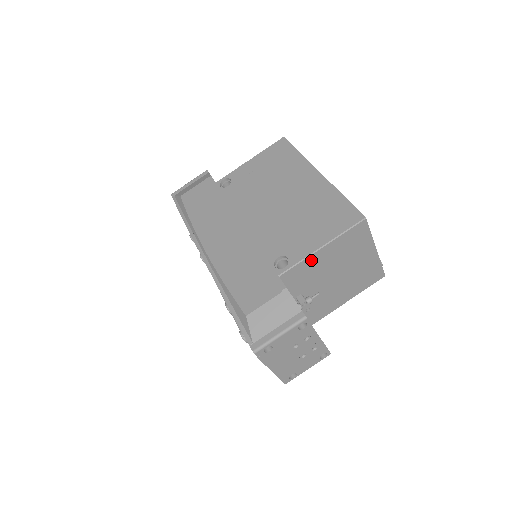
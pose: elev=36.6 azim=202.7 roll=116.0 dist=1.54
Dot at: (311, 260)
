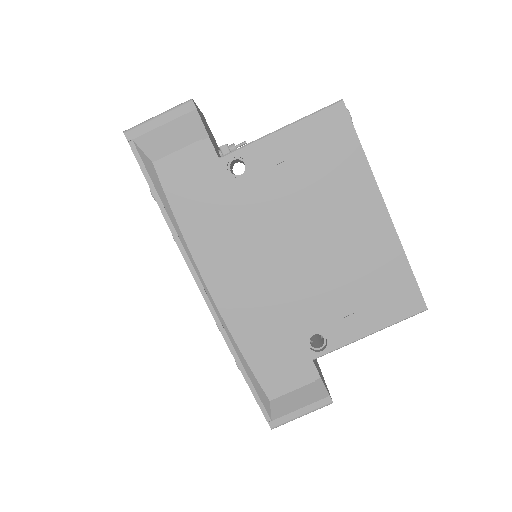
Dot at: occluded
